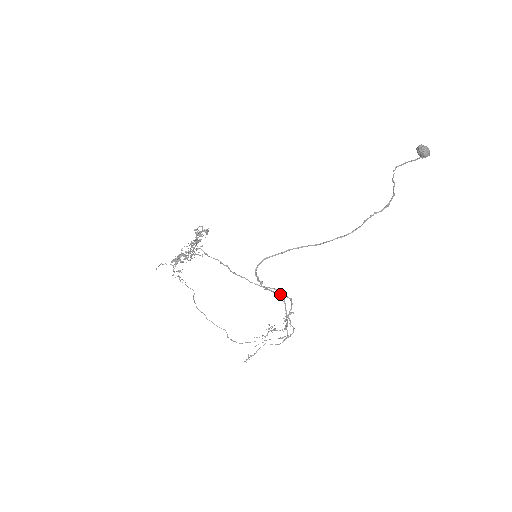
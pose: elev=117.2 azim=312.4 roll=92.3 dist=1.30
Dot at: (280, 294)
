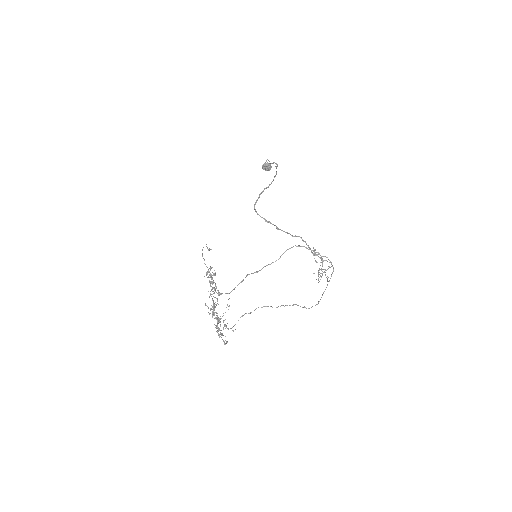
Dot at: (290, 234)
